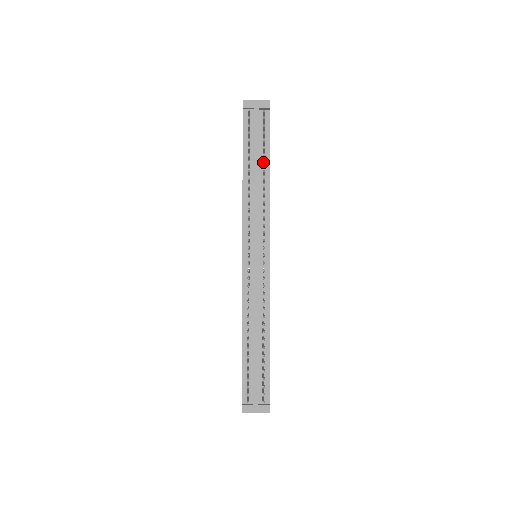
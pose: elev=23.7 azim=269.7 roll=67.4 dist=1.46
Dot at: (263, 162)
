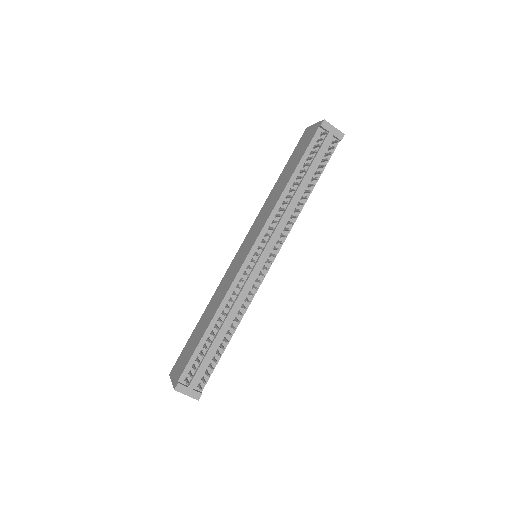
Dot at: (310, 181)
